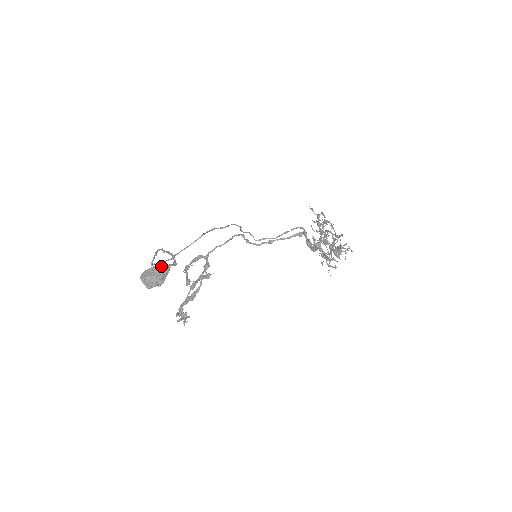
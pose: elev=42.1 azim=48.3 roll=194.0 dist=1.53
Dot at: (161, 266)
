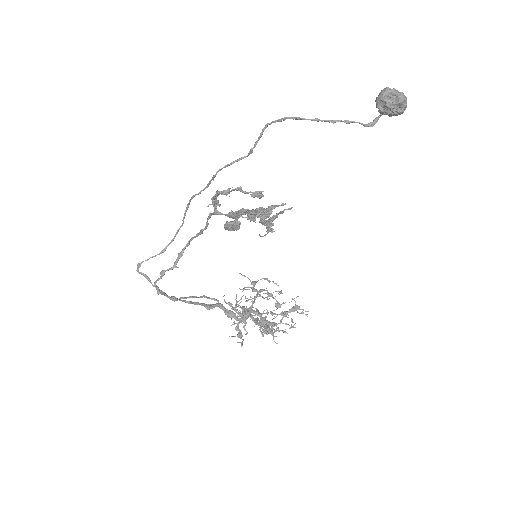
Dot at: occluded
